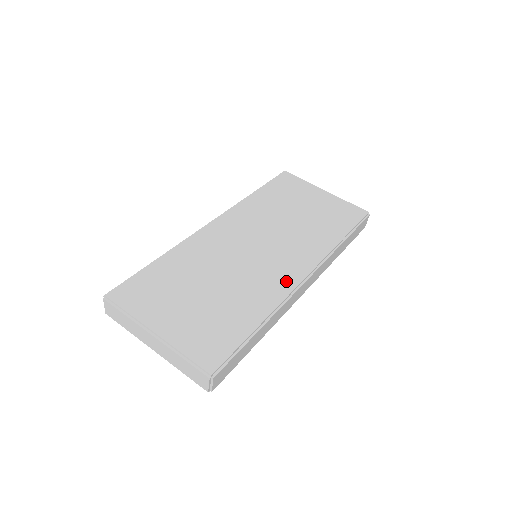
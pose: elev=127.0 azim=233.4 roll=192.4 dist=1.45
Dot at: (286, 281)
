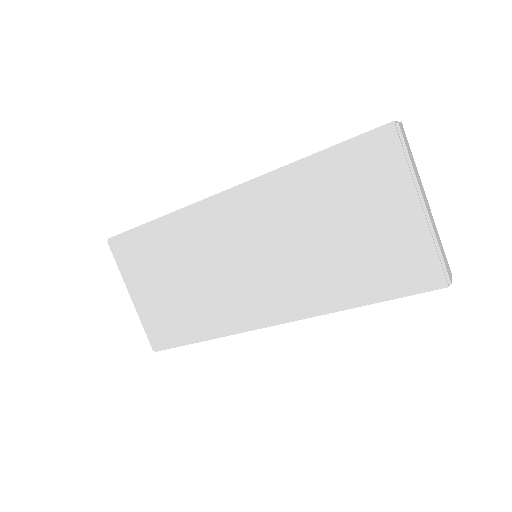
Dot at: (250, 316)
